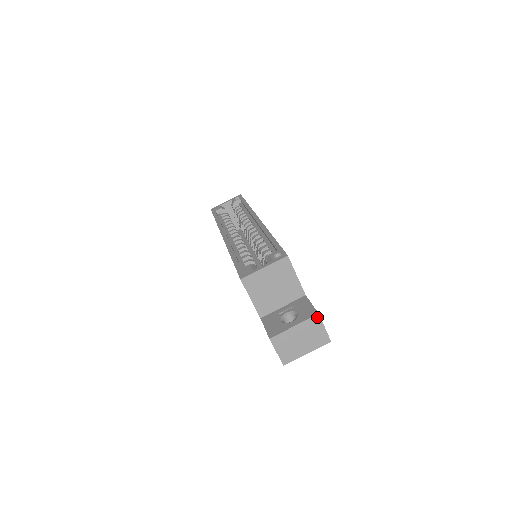
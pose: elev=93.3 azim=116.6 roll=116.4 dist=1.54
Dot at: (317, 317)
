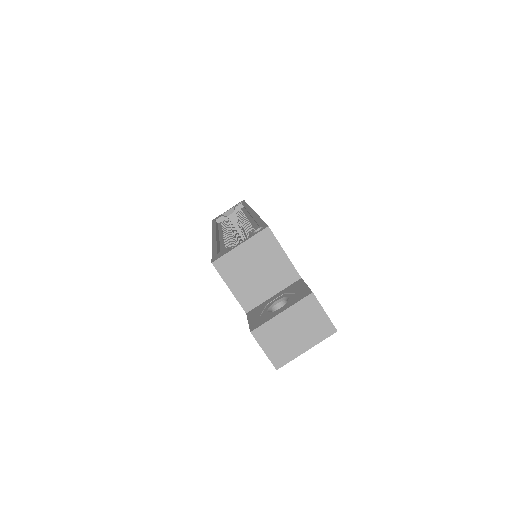
Dot at: (311, 297)
